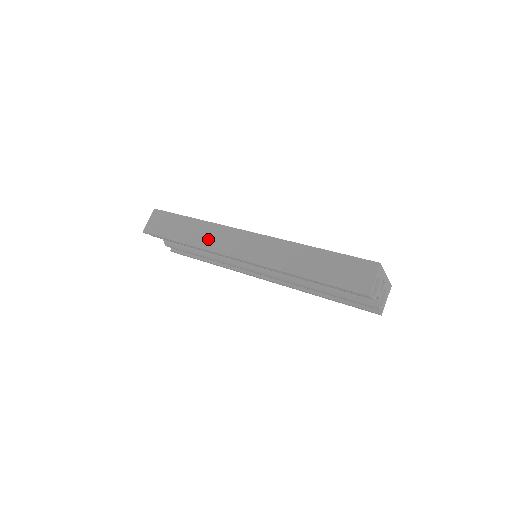
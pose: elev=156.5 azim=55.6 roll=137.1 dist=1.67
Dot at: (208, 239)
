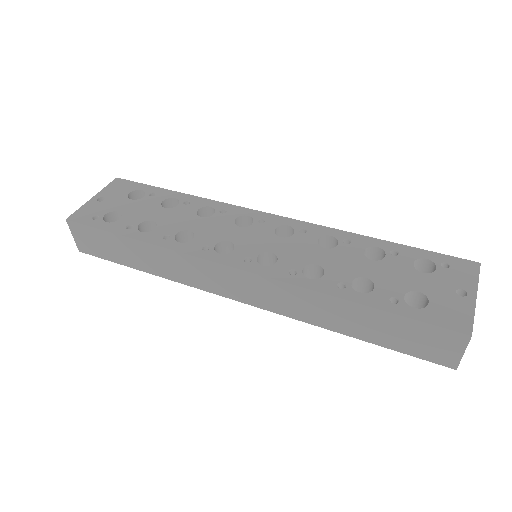
Dot at: (179, 272)
